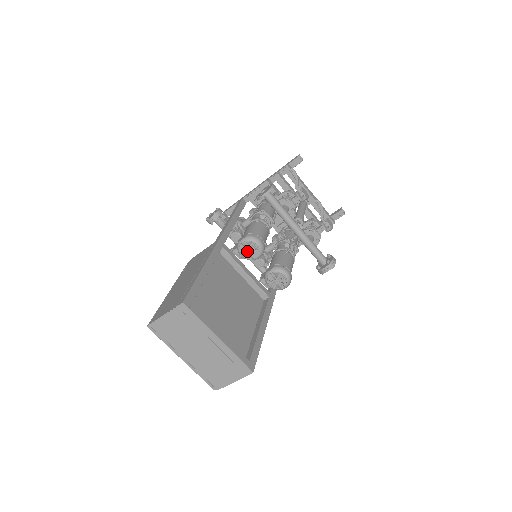
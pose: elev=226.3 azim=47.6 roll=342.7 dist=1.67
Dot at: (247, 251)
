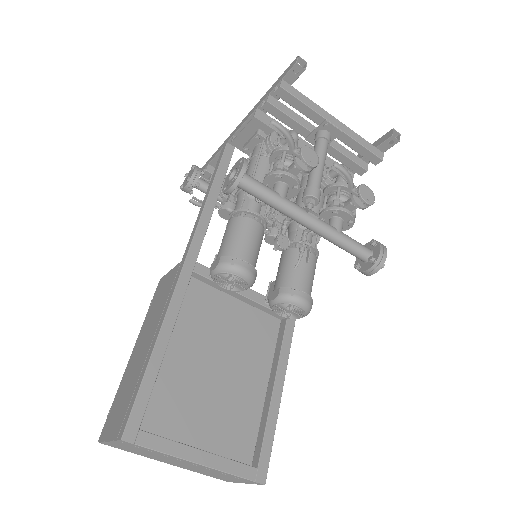
Dot at: (227, 283)
